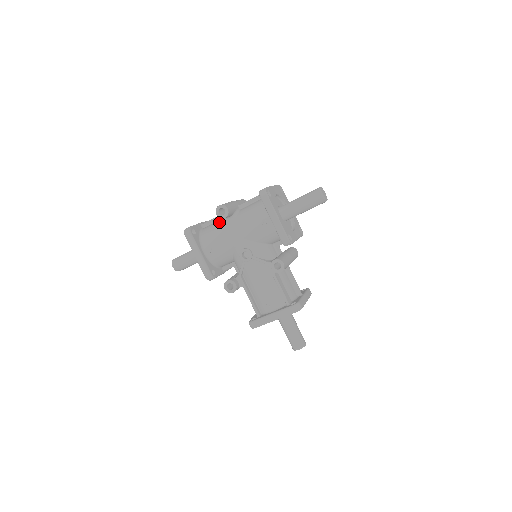
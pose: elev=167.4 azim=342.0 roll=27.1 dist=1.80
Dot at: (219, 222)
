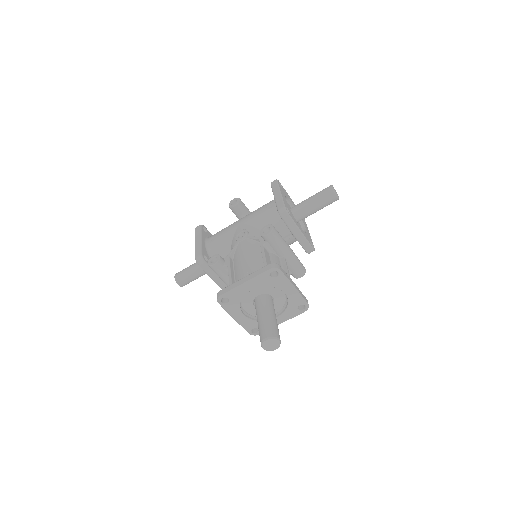
Dot at: occluded
